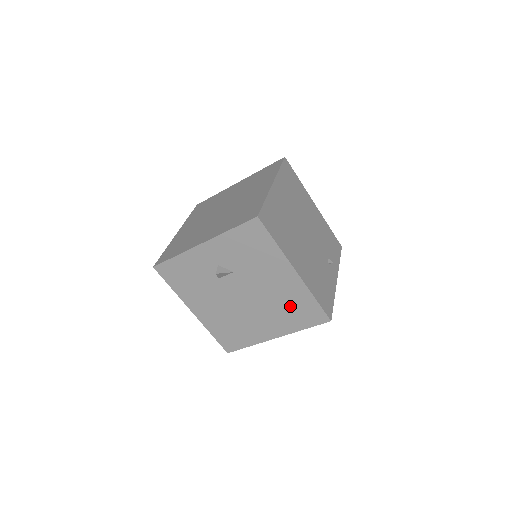
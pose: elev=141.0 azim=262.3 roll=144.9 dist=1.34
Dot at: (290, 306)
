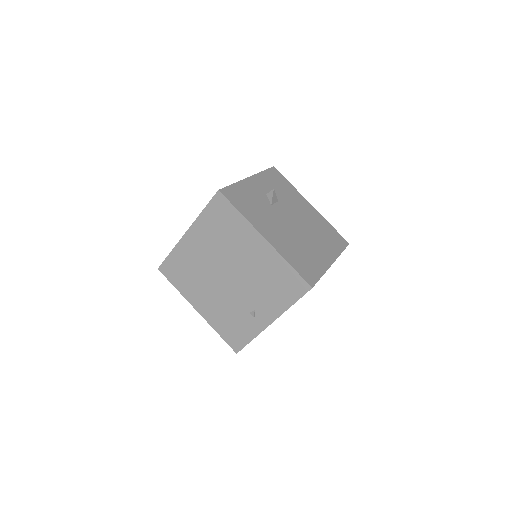
Dot at: (323, 231)
